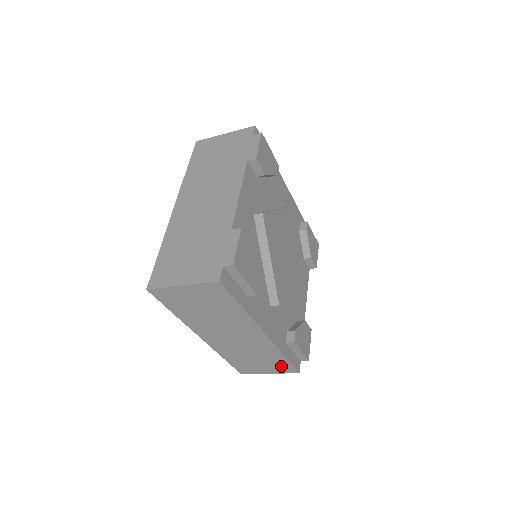
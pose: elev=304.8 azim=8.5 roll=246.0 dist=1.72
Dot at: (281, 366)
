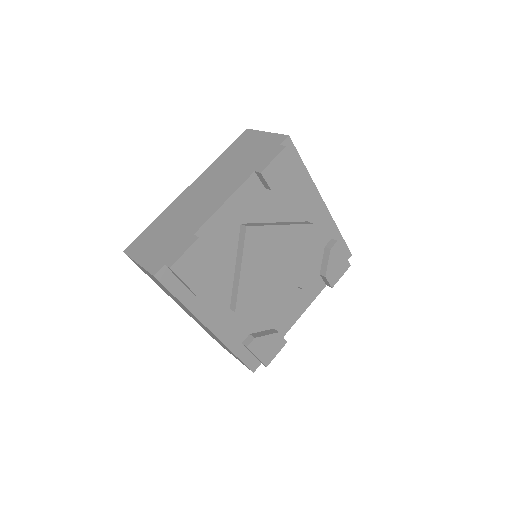
Dot at: (238, 359)
